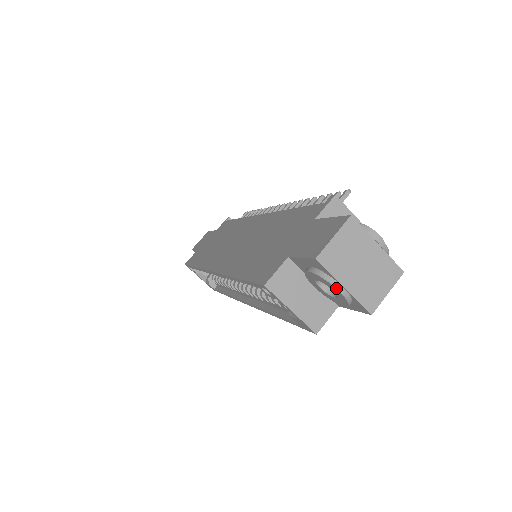
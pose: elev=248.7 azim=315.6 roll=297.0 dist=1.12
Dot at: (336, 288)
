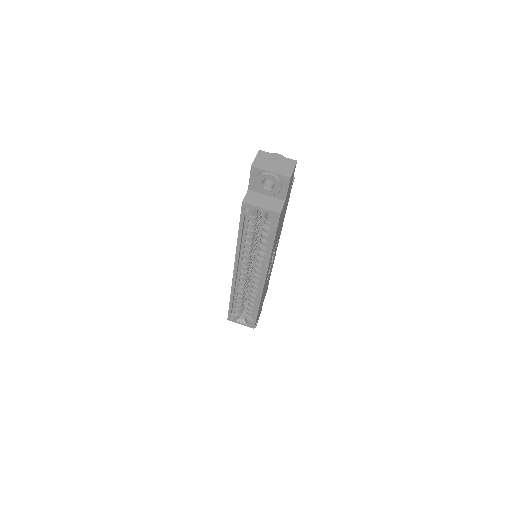
Dot at: (267, 174)
